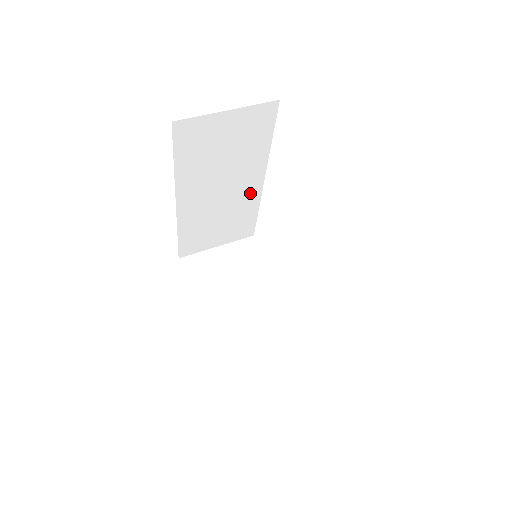
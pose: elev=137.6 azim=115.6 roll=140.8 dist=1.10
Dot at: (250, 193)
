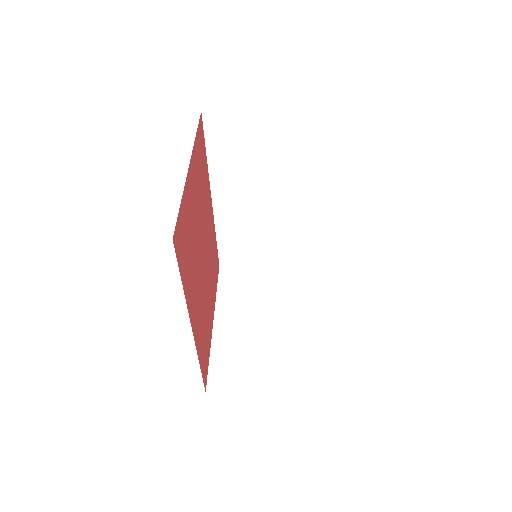
Dot at: (289, 211)
